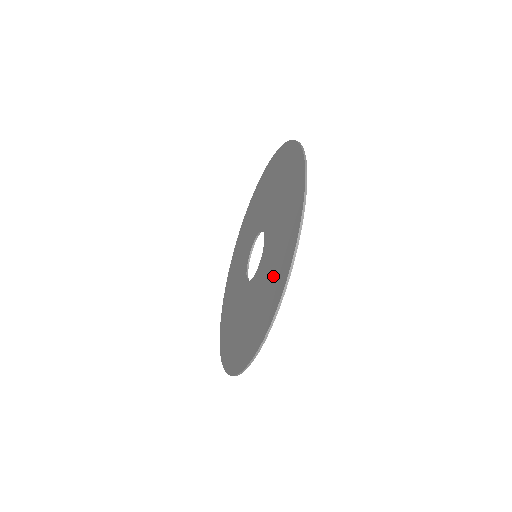
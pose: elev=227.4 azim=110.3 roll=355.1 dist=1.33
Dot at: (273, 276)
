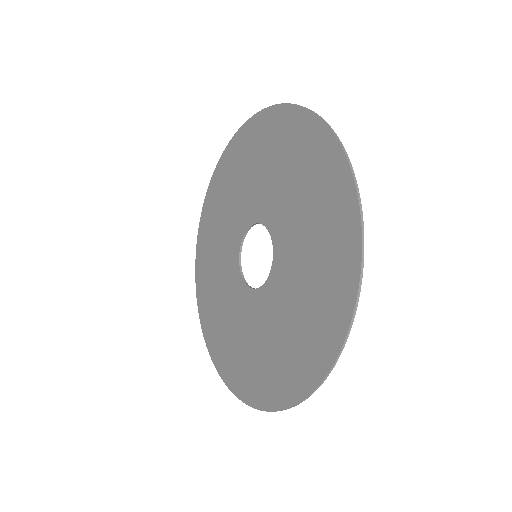
Dot at: (293, 343)
